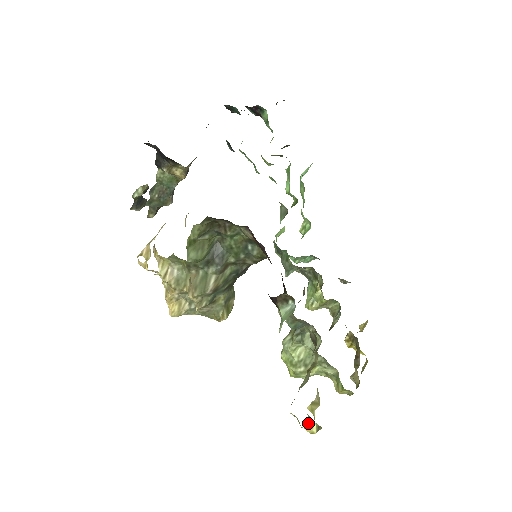
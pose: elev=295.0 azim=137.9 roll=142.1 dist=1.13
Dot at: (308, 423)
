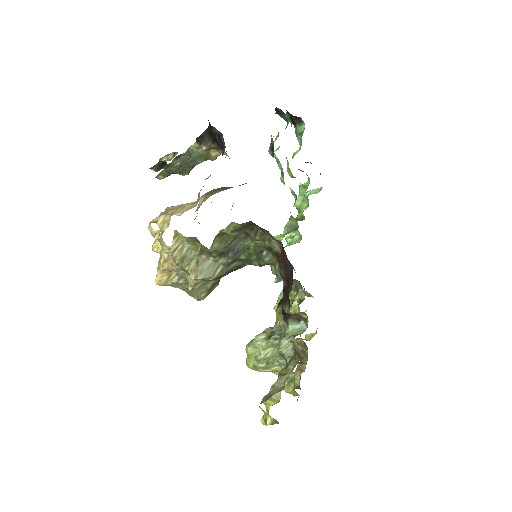
Dot at: occluded
